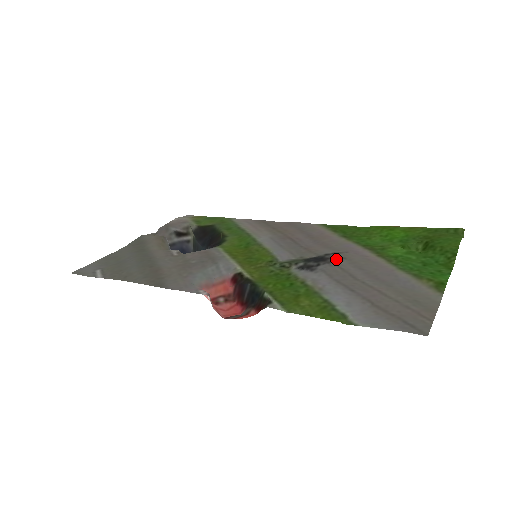
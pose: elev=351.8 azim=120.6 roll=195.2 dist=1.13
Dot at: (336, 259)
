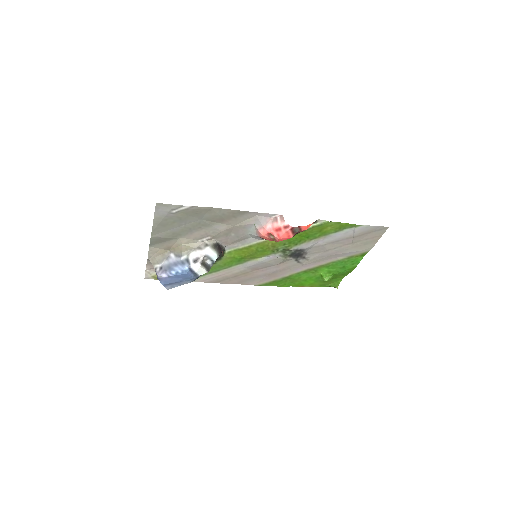
Dot at: (306, 257)
